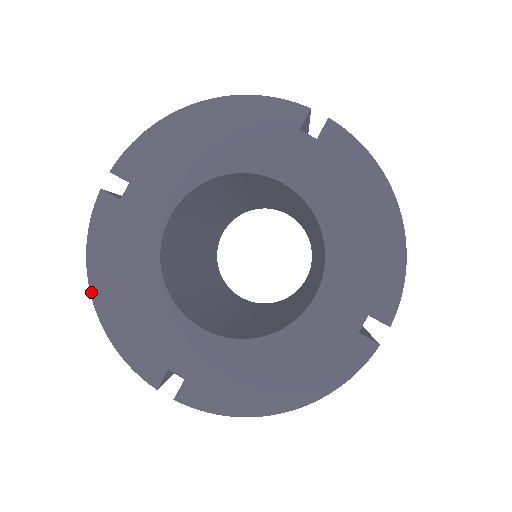
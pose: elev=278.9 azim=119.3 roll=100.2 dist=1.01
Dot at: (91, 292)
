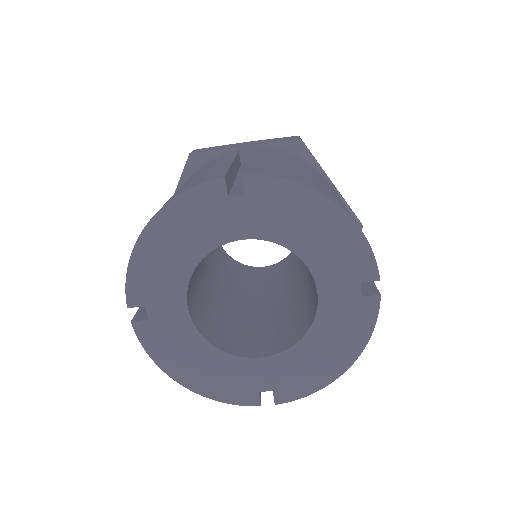
Dot at: (177, 382)
